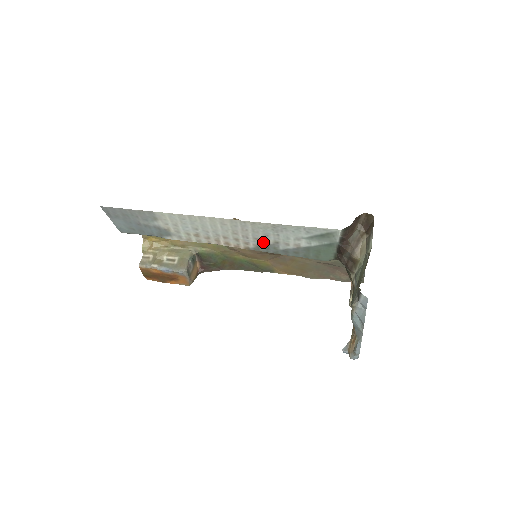
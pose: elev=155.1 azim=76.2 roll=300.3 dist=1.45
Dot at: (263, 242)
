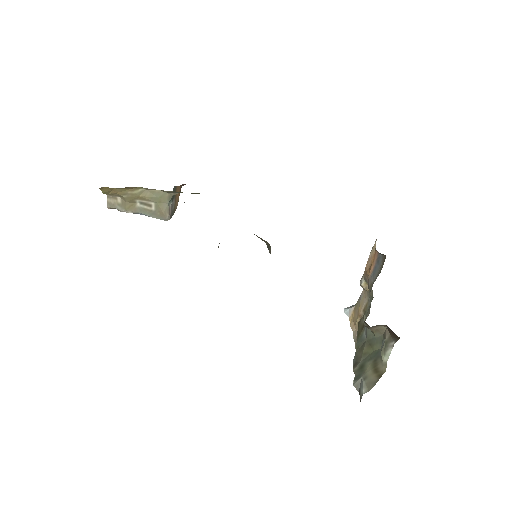
Dot at: occluded
